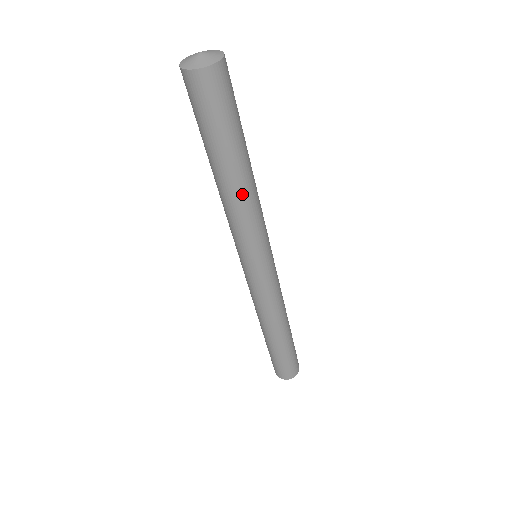
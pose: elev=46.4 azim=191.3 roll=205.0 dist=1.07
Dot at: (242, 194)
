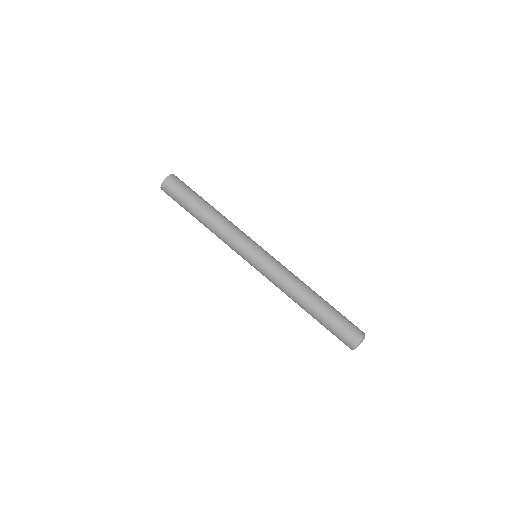
Dot at: (215, 219)
